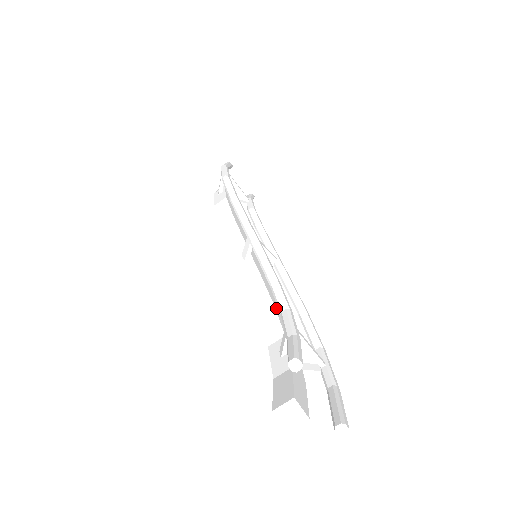
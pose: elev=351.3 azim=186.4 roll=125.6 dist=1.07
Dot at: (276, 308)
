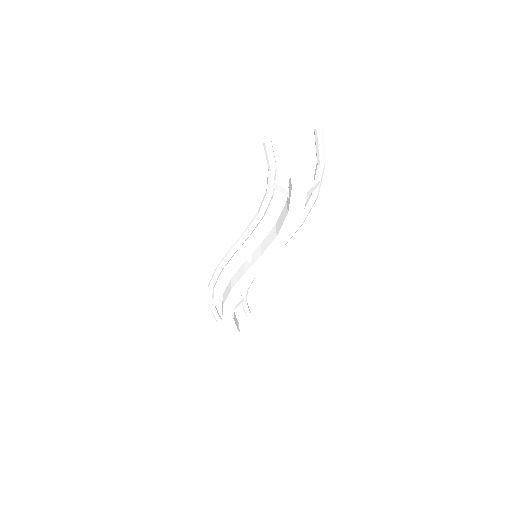
Dot at: occluded
